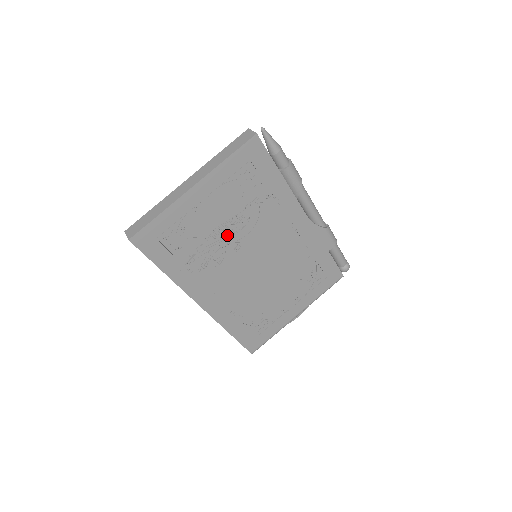
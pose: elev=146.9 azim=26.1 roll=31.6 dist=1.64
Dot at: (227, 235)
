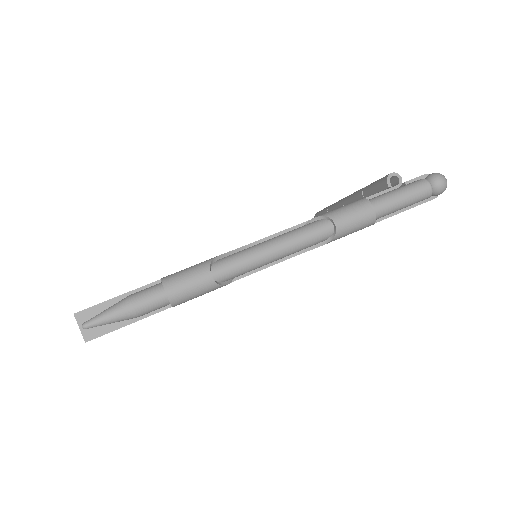
Dot at: occluded
